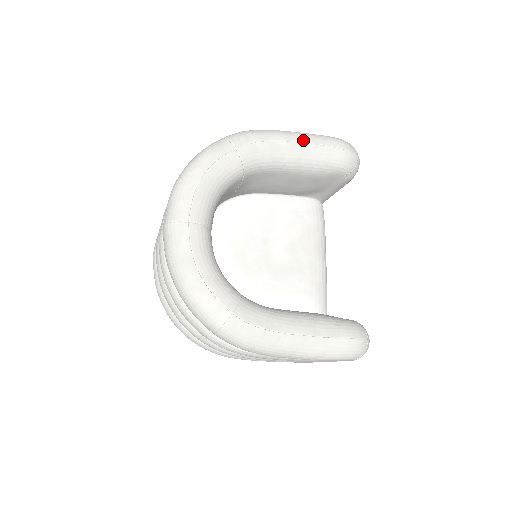
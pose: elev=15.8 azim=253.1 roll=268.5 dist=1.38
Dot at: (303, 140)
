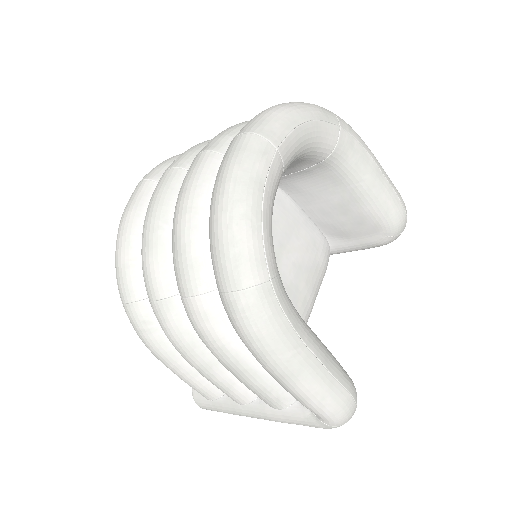
Dot at: (384, 173)
